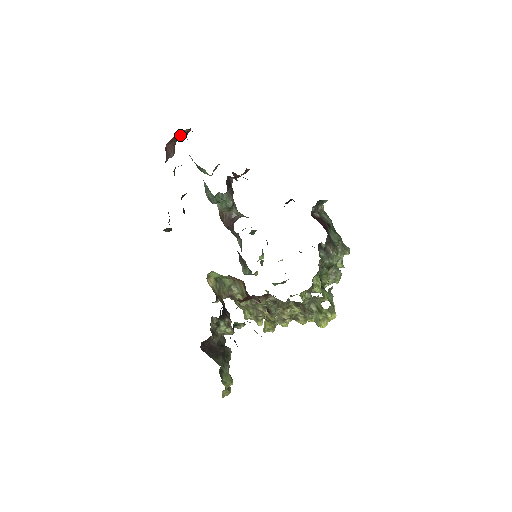
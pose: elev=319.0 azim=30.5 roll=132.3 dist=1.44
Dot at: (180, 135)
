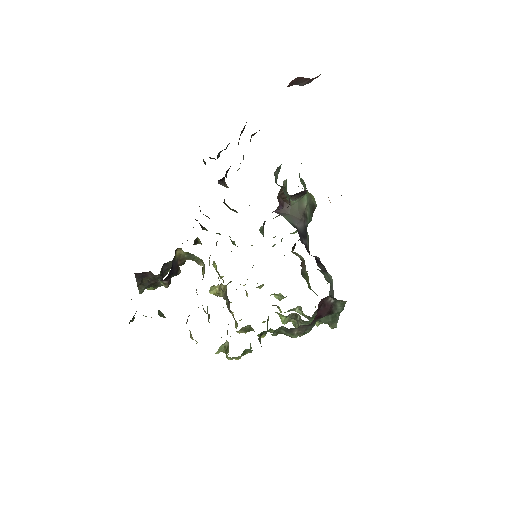
Dot at: occluded
